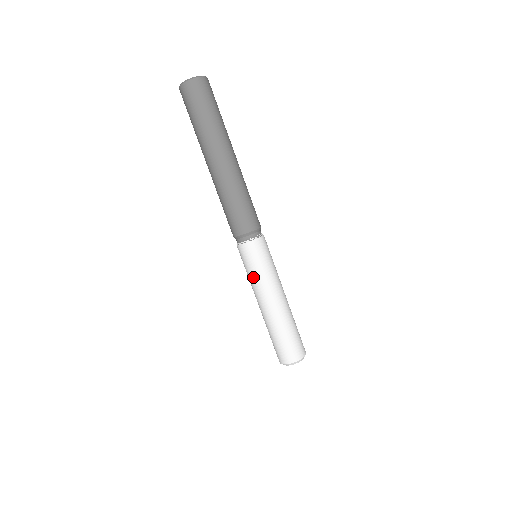
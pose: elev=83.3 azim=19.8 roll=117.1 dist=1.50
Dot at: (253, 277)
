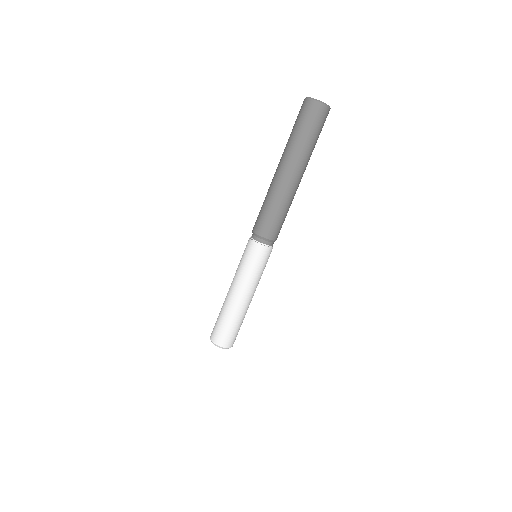
Dot at: (243, 269)
